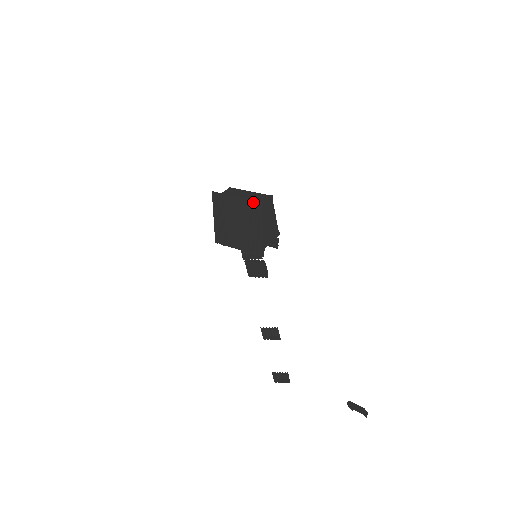
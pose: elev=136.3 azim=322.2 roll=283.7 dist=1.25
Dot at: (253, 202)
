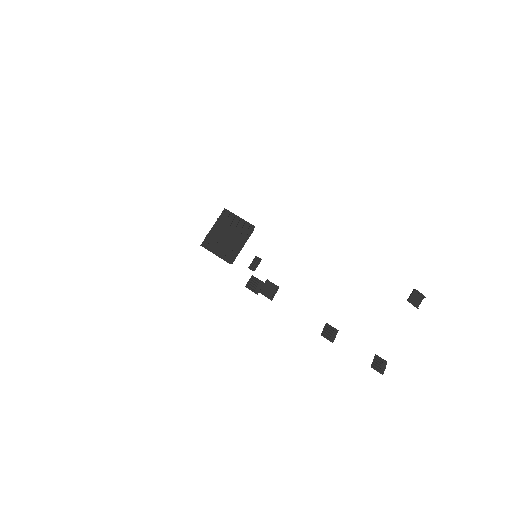
Dot at: (221, 215)
